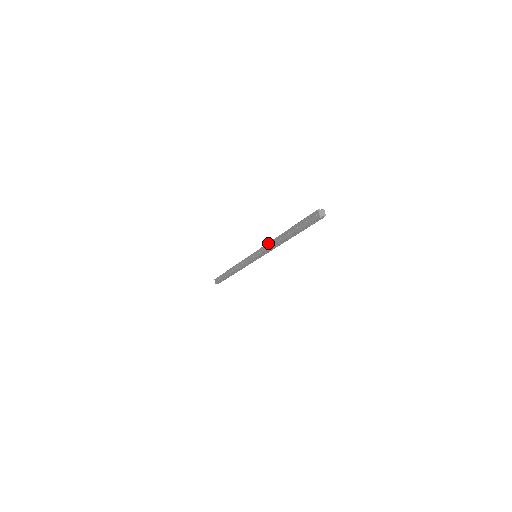
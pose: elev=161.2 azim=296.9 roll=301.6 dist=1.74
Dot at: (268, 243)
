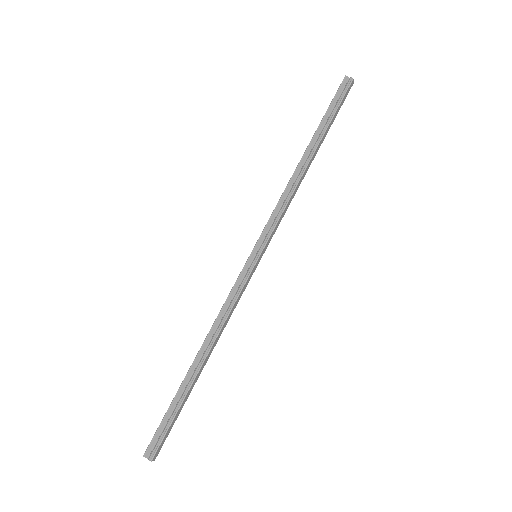
Dot at: (220, 310)
